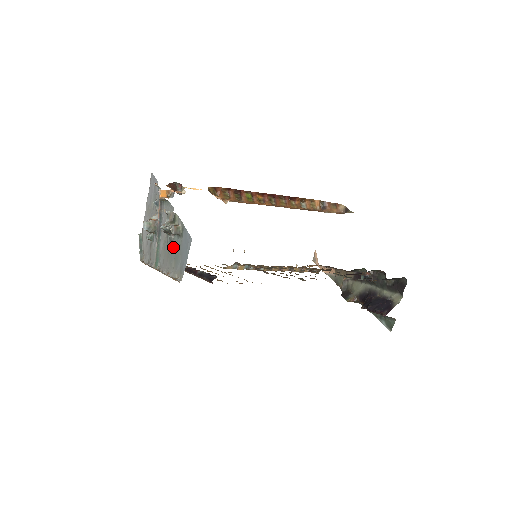
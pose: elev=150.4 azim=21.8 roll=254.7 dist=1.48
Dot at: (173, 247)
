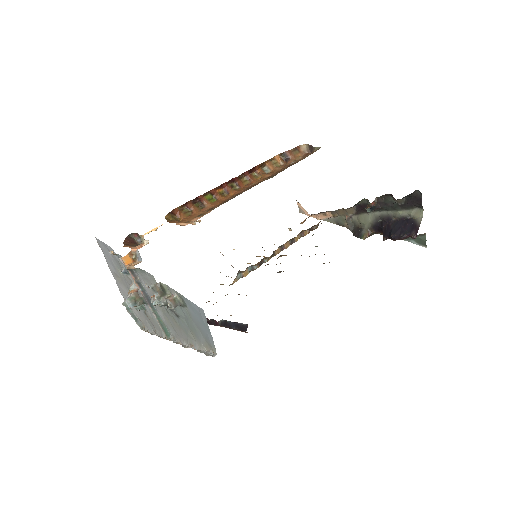
Dot at: (180, 317)
